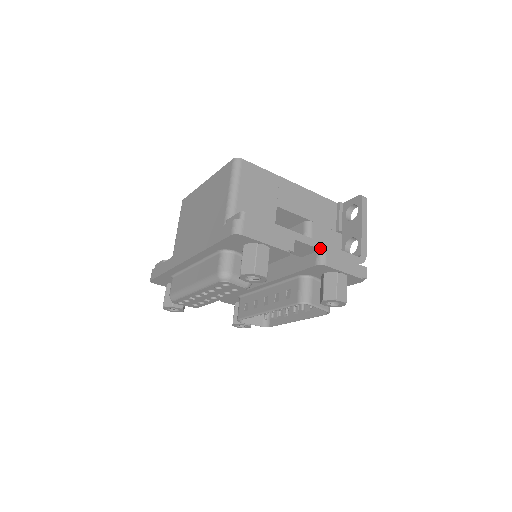
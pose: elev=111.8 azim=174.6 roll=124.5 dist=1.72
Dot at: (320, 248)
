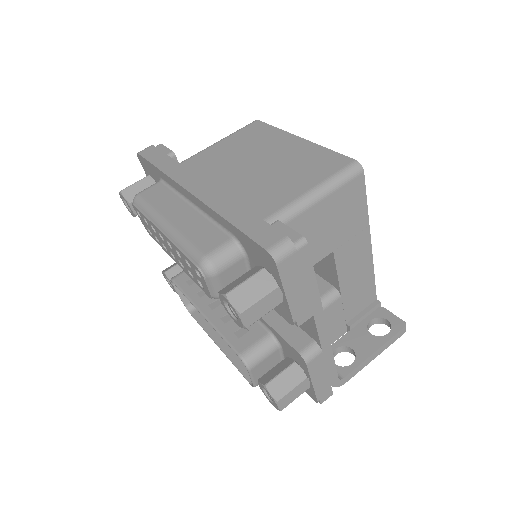
Dot at: (322, 343)
